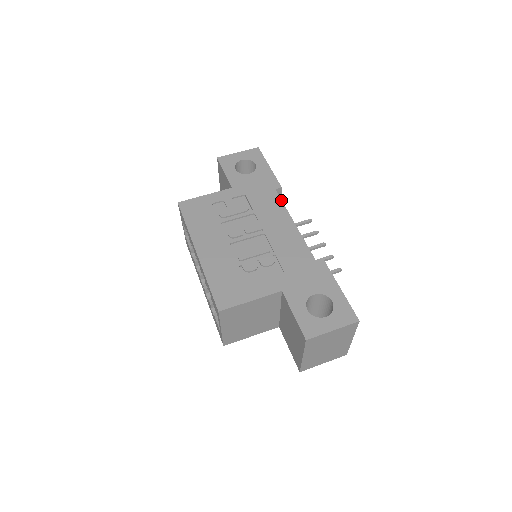
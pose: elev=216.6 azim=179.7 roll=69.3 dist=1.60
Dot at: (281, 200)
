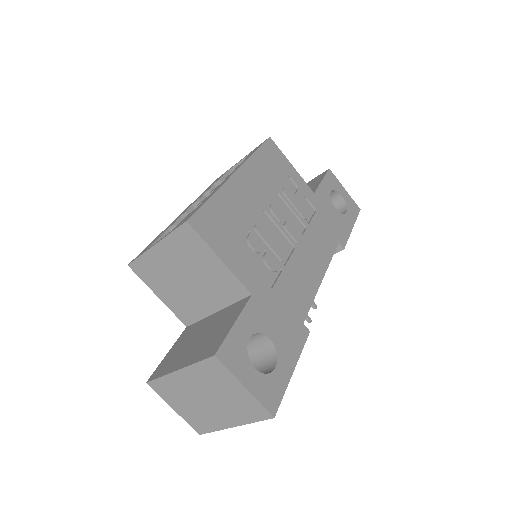
Dot at: occluded
